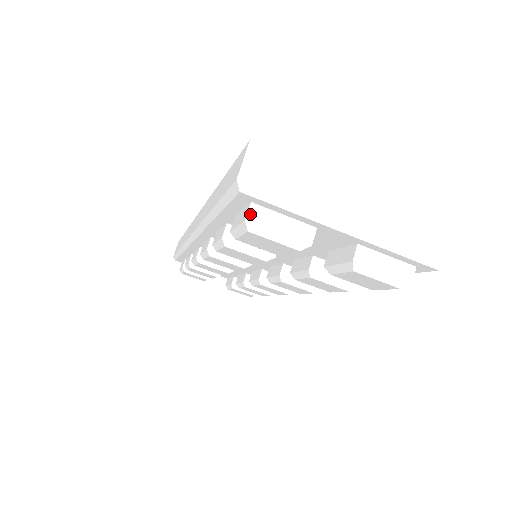
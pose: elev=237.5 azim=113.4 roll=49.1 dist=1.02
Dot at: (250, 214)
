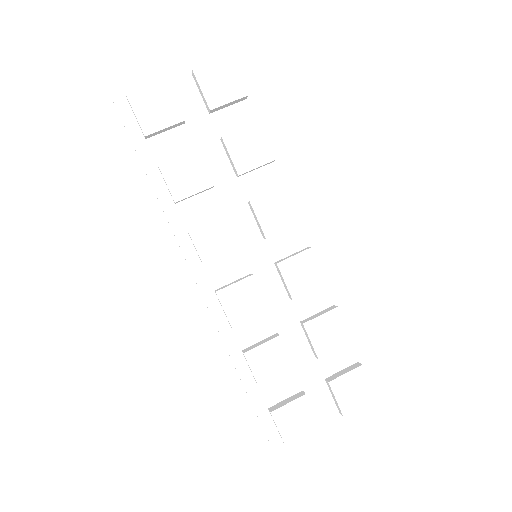
Dot at: (128, 96)
